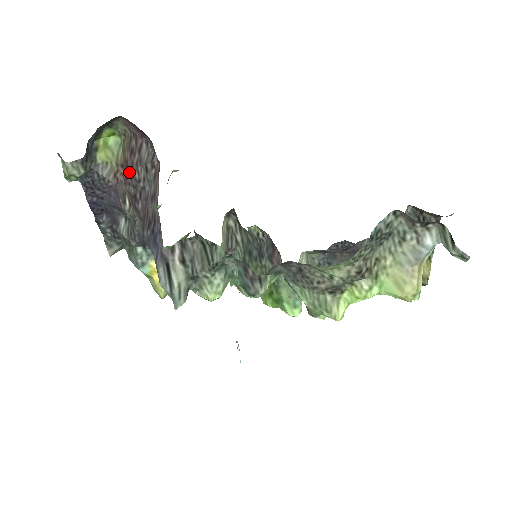
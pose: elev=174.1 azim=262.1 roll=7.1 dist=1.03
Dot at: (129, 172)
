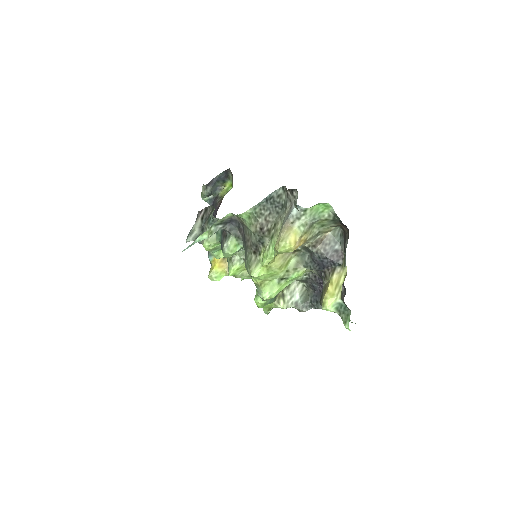
Dot at: occluded
